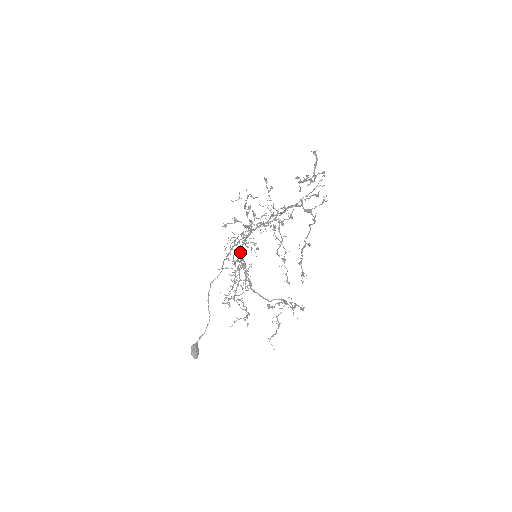
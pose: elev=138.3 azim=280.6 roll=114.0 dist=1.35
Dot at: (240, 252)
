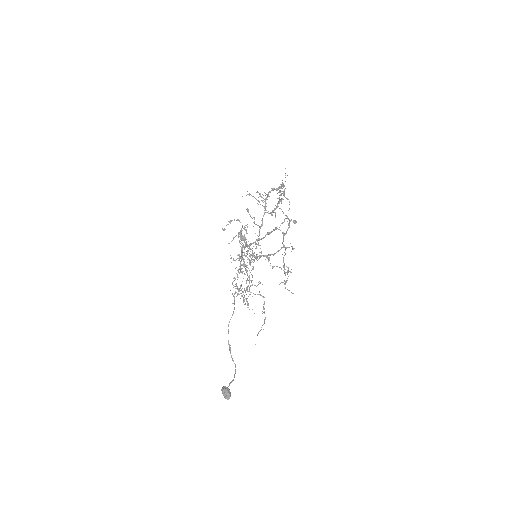
Dot at: (242, 253)
